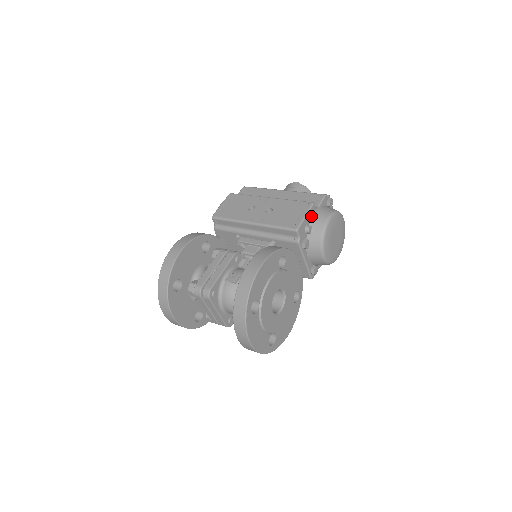
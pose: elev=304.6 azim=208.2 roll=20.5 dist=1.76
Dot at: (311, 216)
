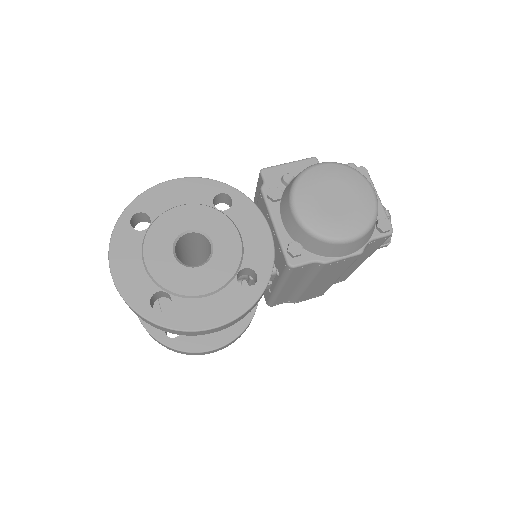
Dot at: occluded
